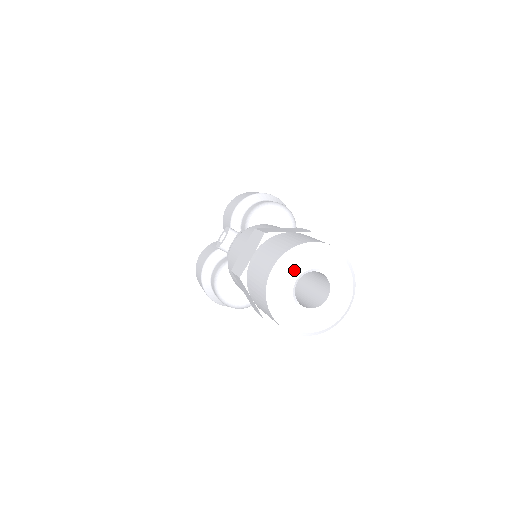
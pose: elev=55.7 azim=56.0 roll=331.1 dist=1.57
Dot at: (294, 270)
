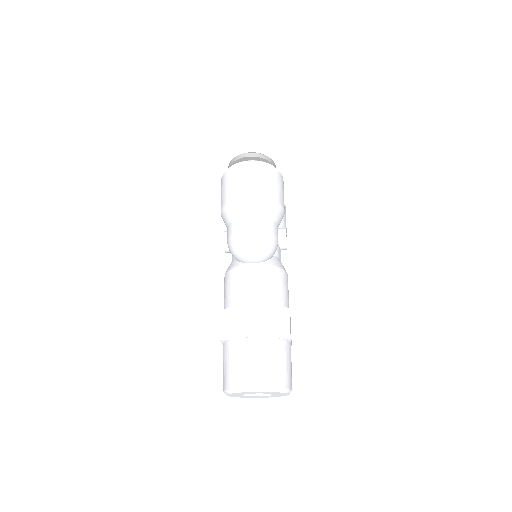
Dot at: (236, 395)
